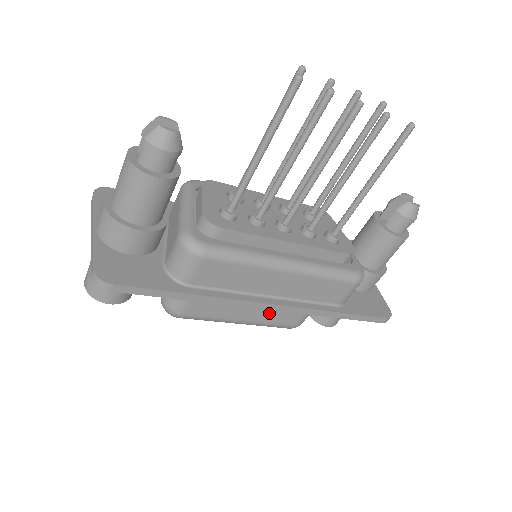
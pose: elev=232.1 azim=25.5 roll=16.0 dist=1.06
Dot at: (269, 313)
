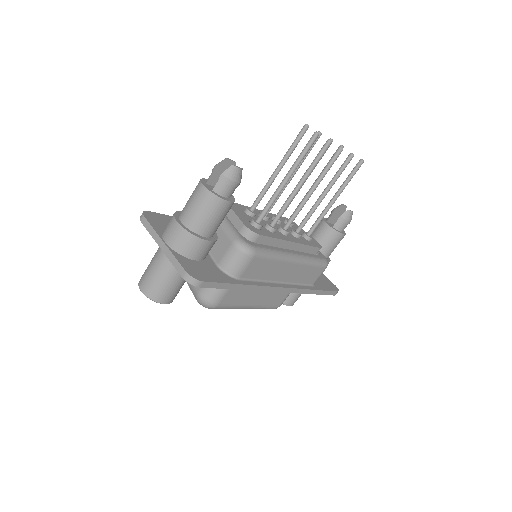
Dot at: (268, 297)
